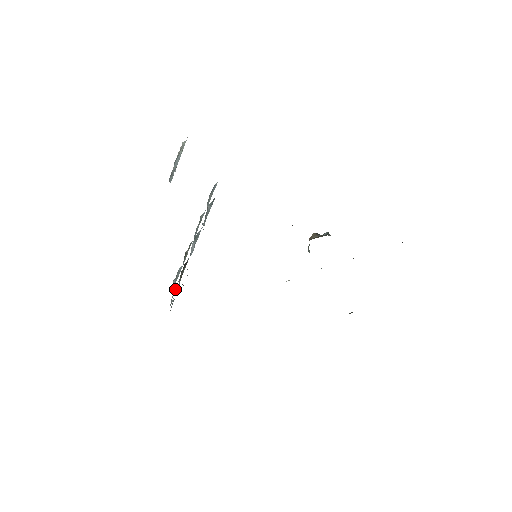
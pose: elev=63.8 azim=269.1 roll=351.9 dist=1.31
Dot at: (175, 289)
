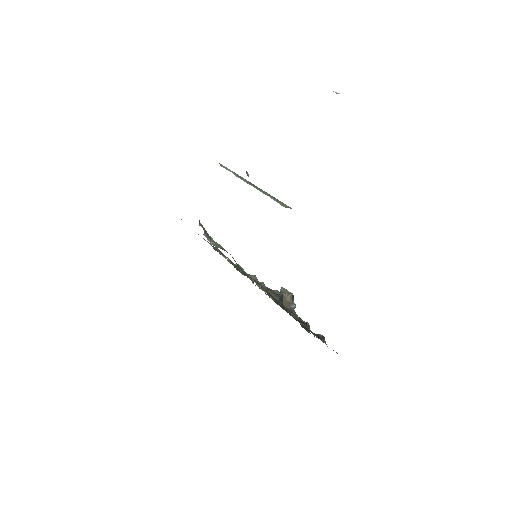
Dot at: occluded
